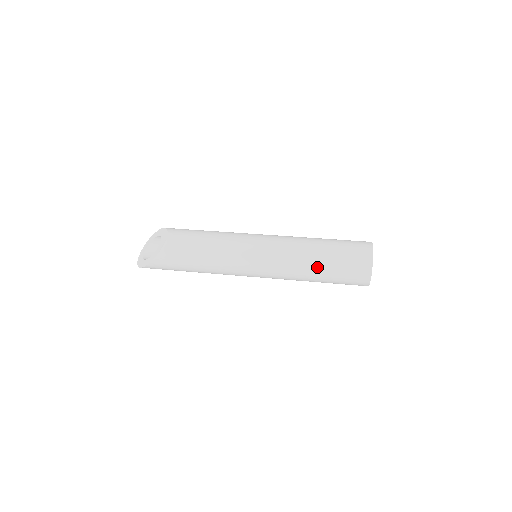
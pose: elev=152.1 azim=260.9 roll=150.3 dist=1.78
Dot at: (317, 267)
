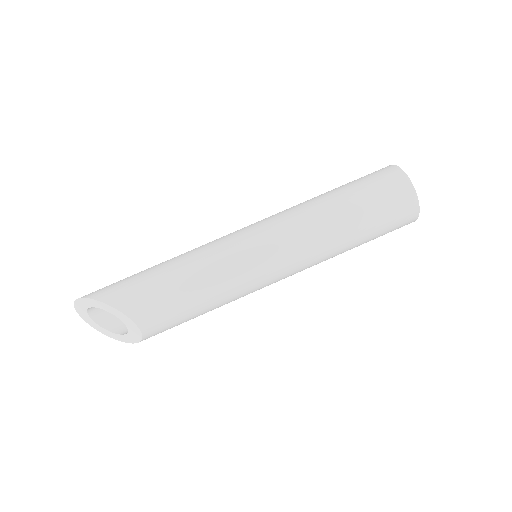
Dot at: occluded
